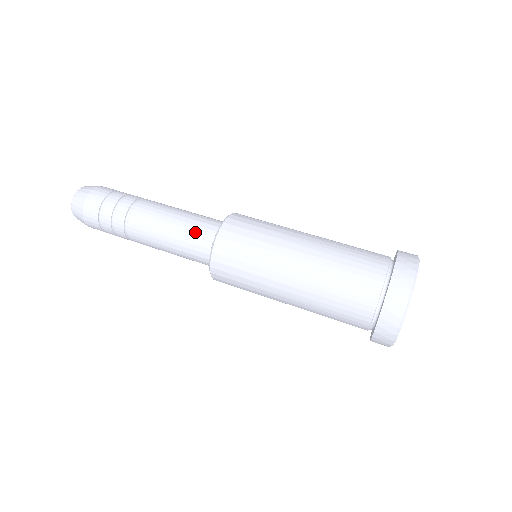
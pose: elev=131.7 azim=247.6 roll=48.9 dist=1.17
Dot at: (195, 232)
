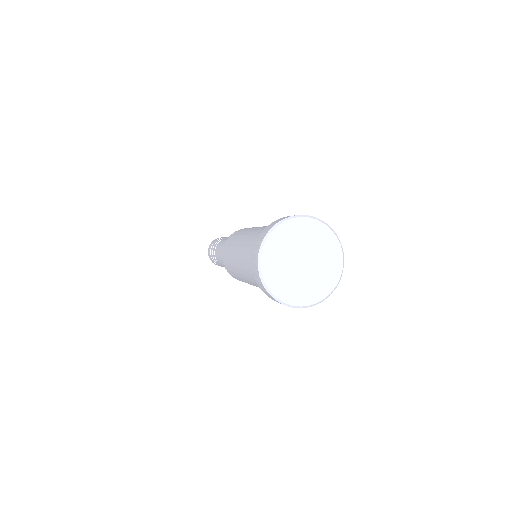
Dot at: occluded
